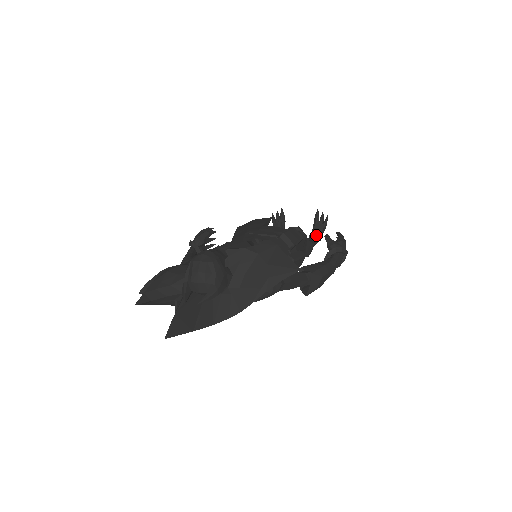
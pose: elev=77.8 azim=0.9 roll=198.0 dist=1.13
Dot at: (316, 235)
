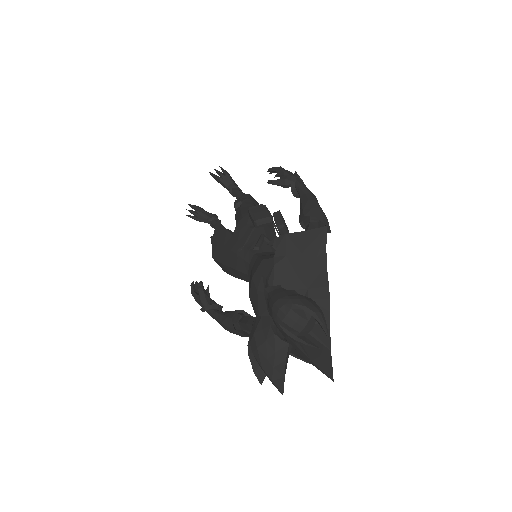
Dot at: (234, 188)
